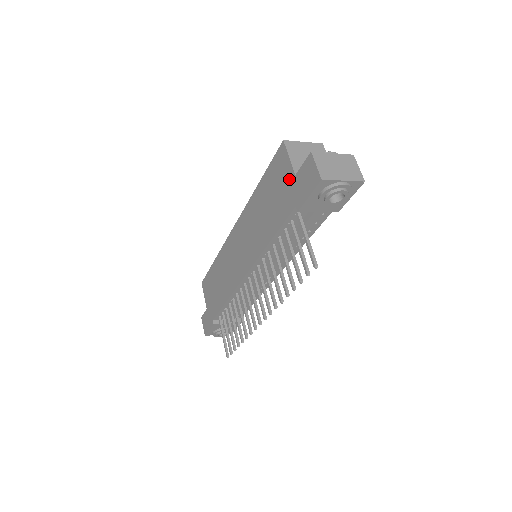
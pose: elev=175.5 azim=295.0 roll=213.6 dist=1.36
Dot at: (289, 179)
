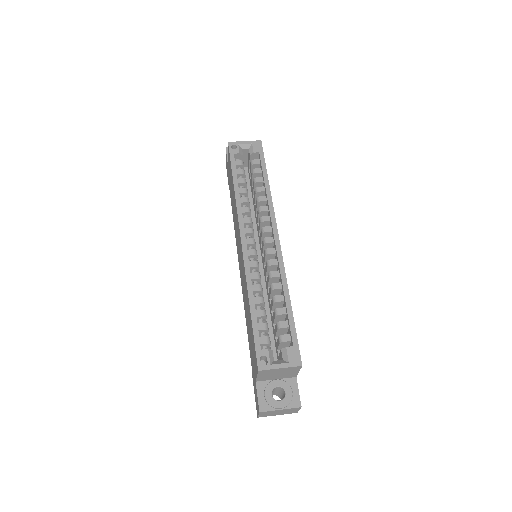
Dot at: (254, 371)
